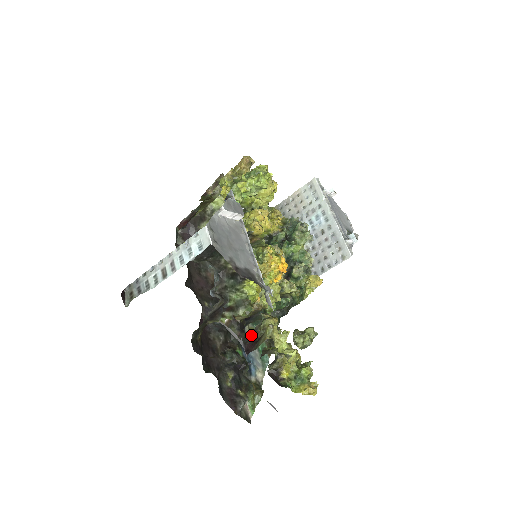
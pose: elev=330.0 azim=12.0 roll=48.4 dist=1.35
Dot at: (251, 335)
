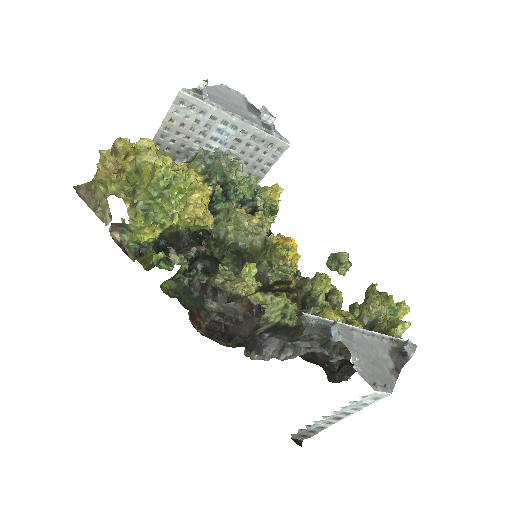
Dot at: occluded
